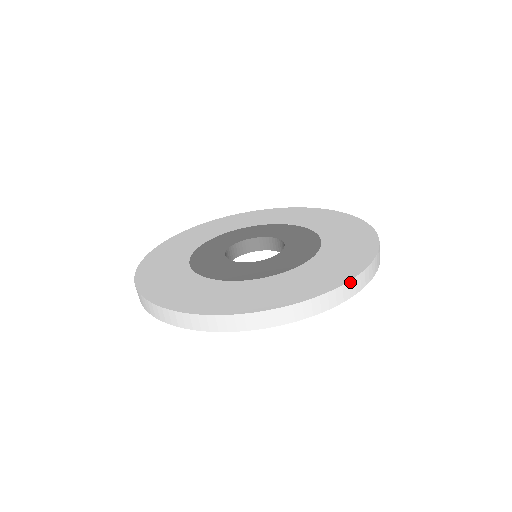
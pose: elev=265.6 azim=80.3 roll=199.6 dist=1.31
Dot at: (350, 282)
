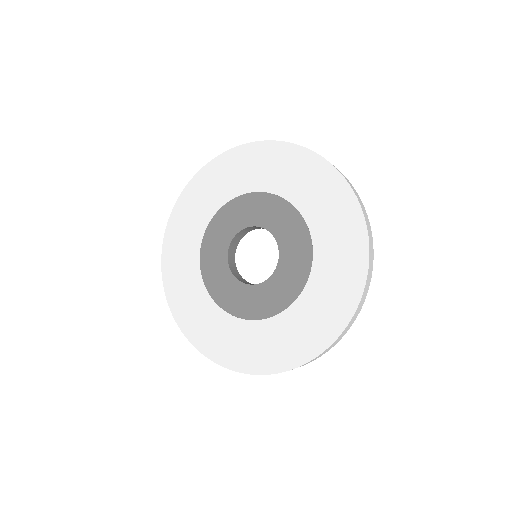
Dot at: (358, 307)
